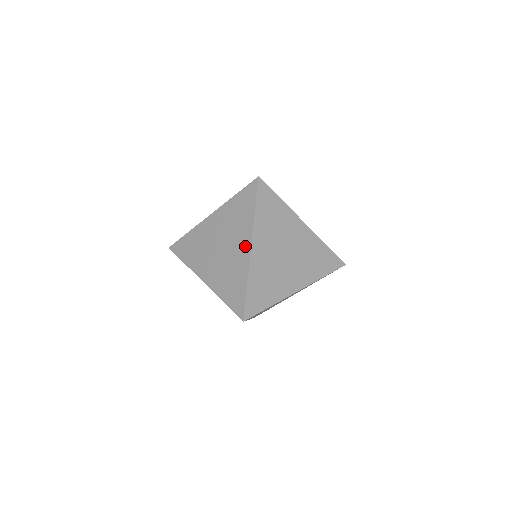
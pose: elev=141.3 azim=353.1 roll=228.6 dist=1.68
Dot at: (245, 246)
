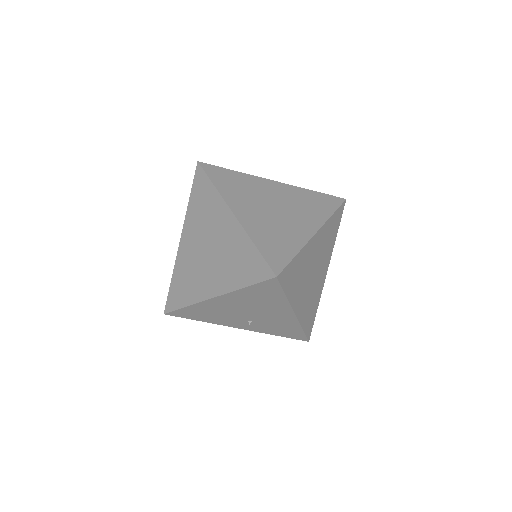
Dot at: (227, 218)
